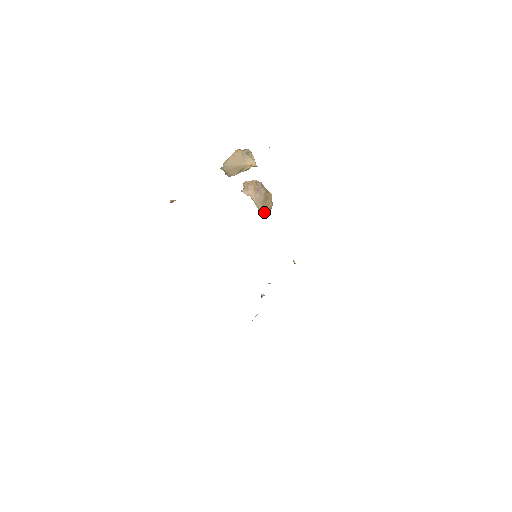
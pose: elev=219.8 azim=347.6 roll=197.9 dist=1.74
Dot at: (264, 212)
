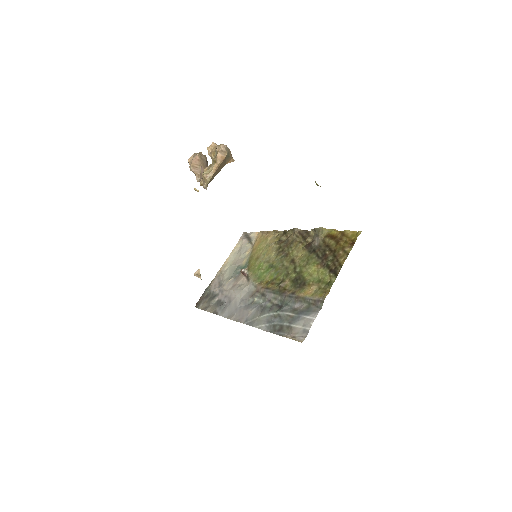
Dot at: occluded
